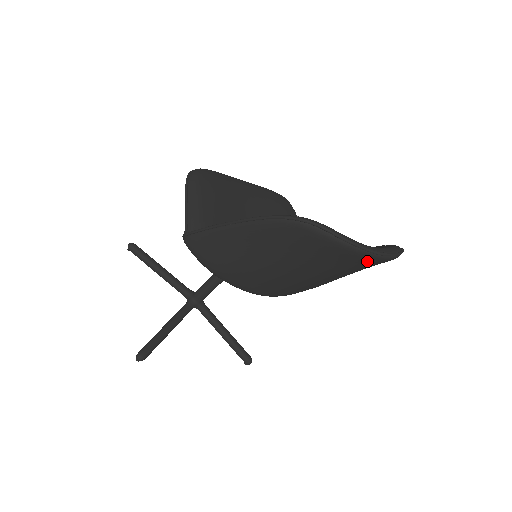
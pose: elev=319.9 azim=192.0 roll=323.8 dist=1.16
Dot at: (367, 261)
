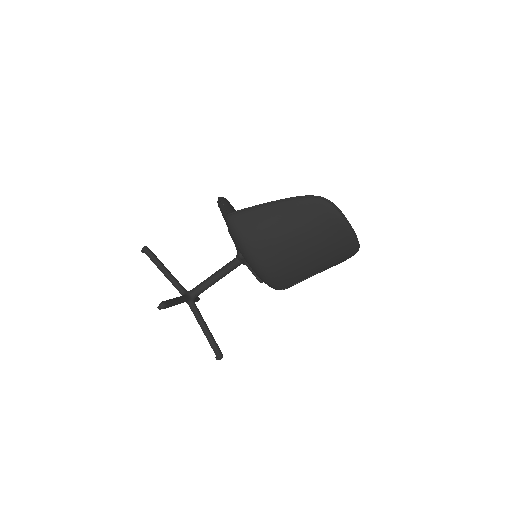
Dot at: (346, 240)
